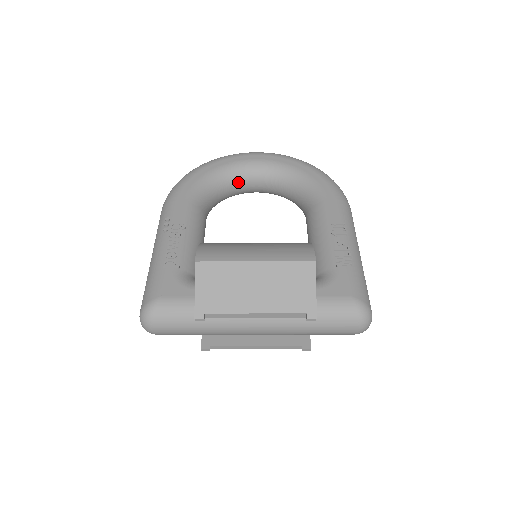
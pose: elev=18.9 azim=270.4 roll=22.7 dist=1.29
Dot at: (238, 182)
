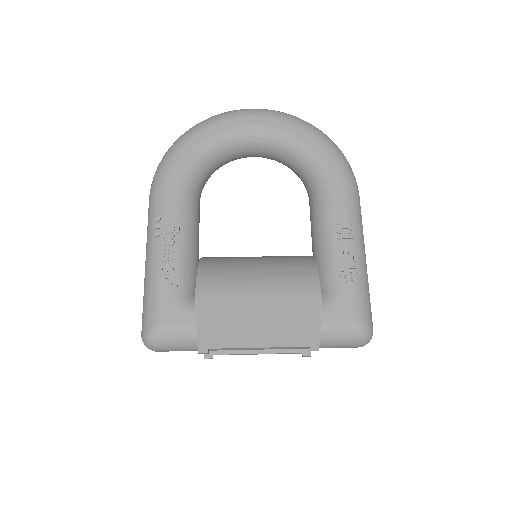
Dot at: (233, 152)
